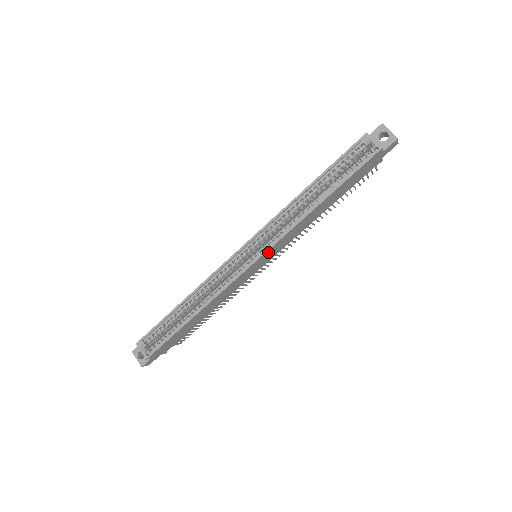
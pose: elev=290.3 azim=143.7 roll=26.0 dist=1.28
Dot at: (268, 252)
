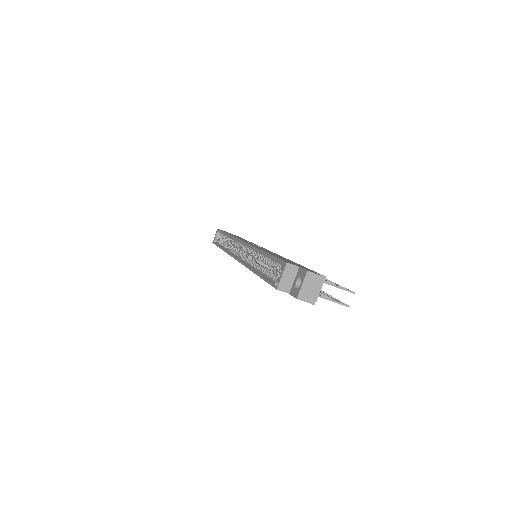
Dot at: occluded
